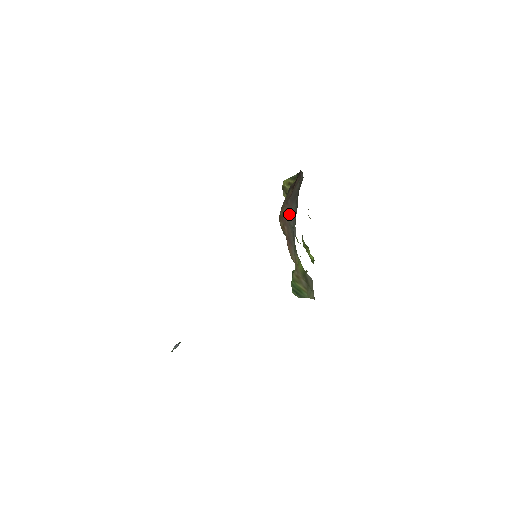
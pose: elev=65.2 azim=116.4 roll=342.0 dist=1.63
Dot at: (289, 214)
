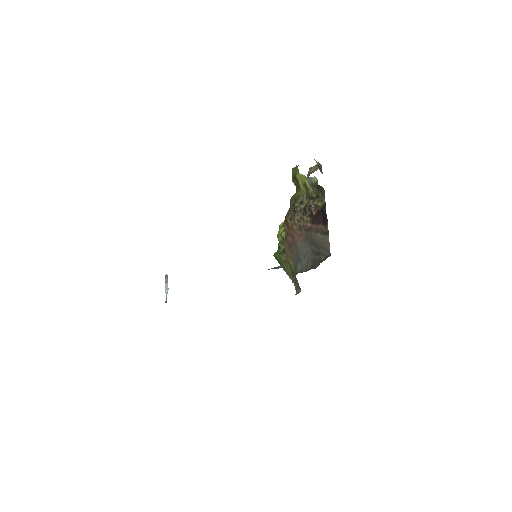
Dot at: (300, 242)
